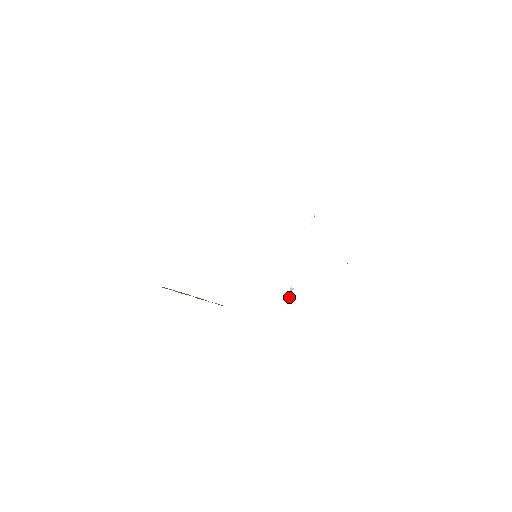
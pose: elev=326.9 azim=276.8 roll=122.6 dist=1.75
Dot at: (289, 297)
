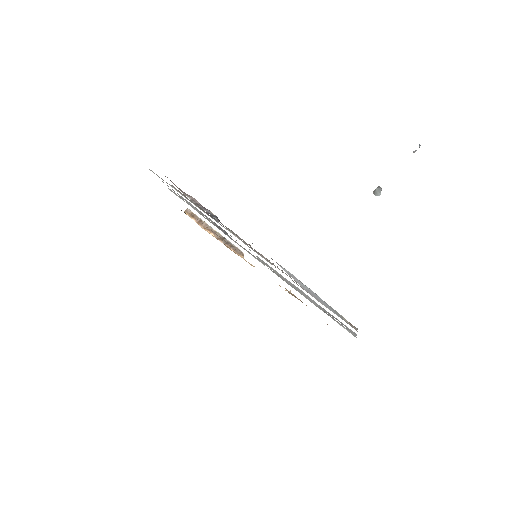
Dot at: (375, 193)
